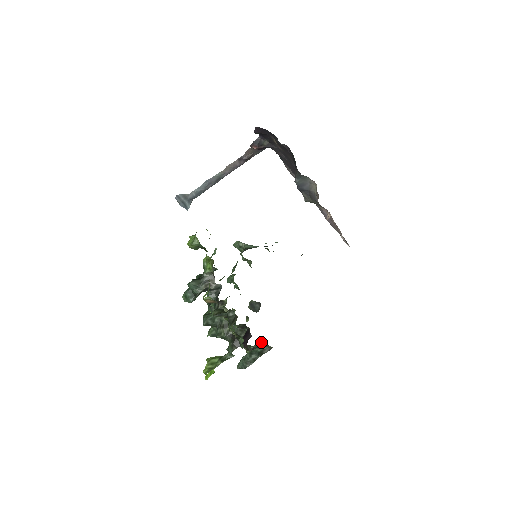
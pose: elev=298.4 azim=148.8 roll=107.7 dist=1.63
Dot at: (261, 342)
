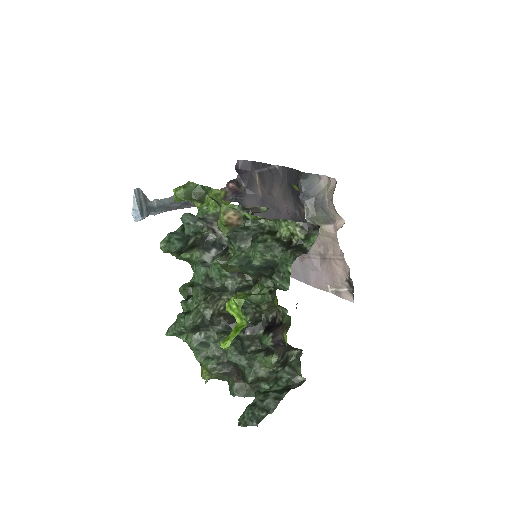
Dot at: (279, 377)
